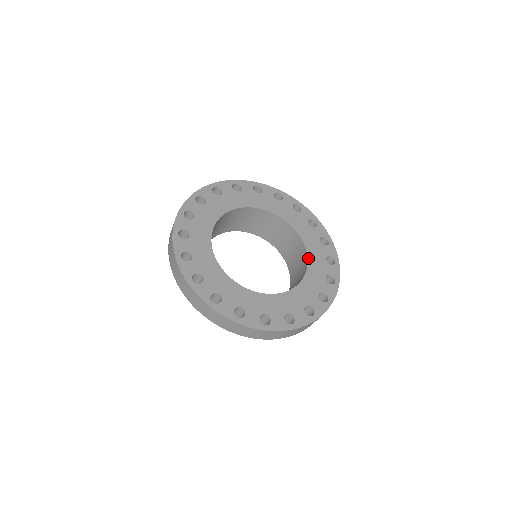
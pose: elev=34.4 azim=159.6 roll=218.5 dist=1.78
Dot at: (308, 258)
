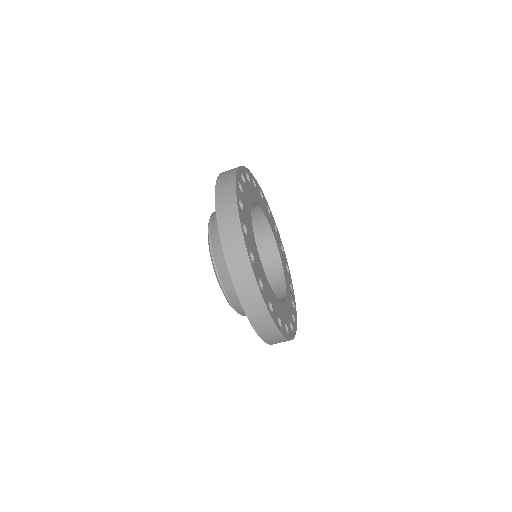
Dot at: (286, 289)
